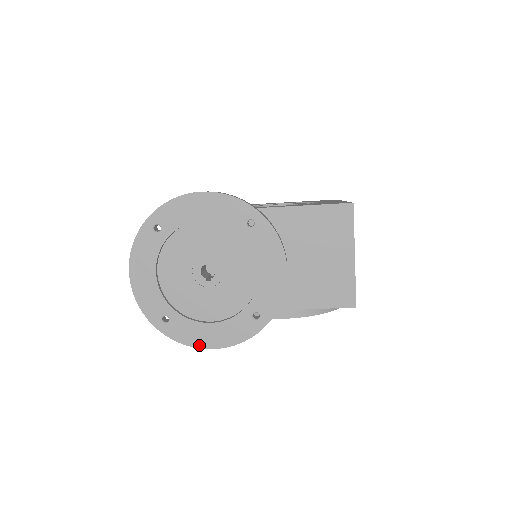
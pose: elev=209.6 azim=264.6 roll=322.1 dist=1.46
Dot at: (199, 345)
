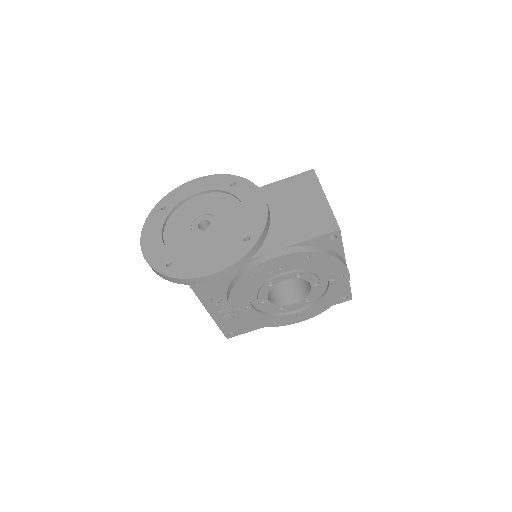
Dot at: (199, 275)
